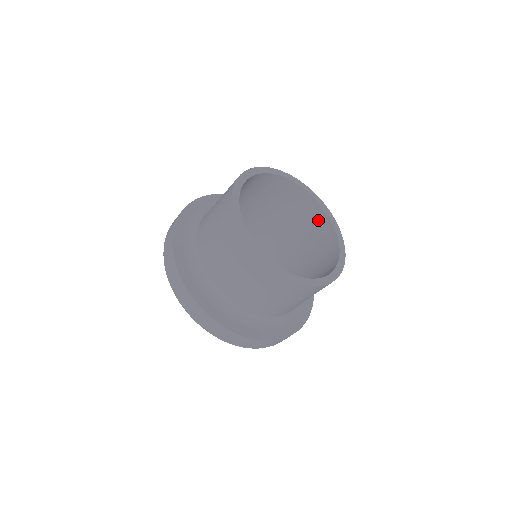
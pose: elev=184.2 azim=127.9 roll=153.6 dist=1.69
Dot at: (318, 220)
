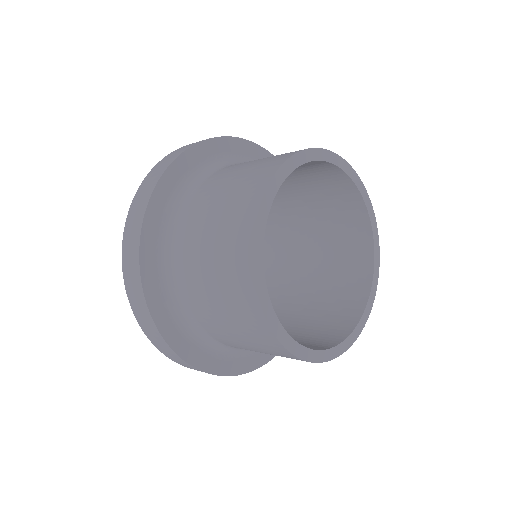
Dot at: (356, 232)
